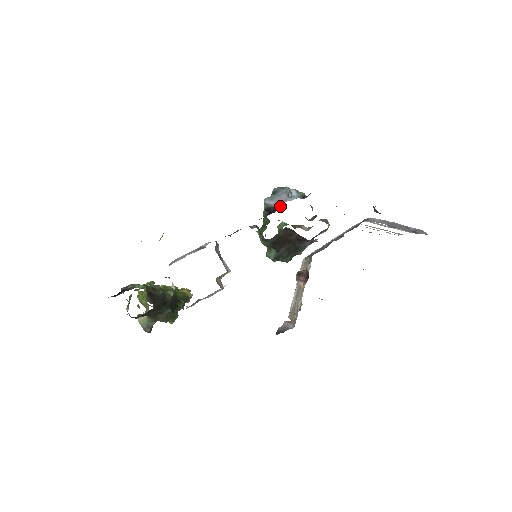
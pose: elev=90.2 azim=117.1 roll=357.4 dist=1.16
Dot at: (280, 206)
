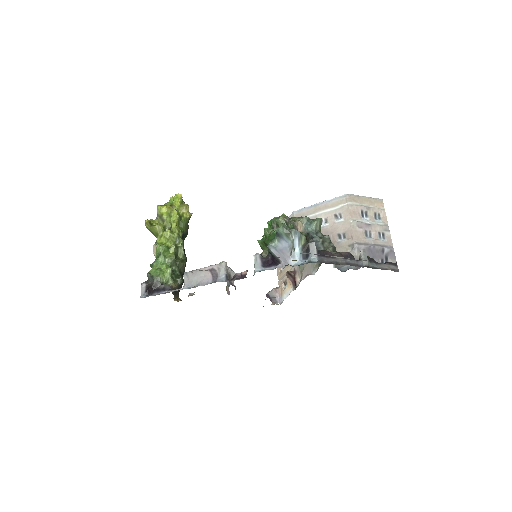
Dot at: (283, 266)
